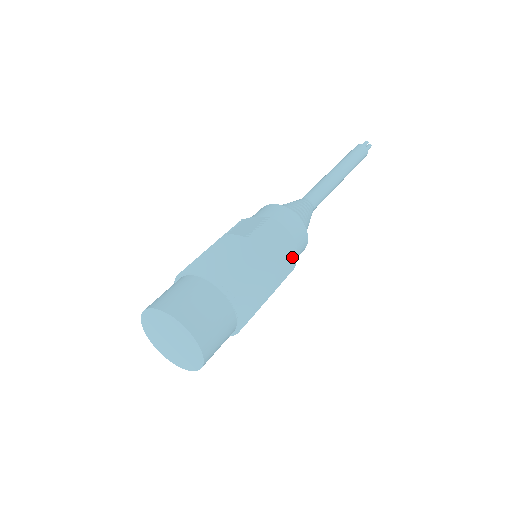
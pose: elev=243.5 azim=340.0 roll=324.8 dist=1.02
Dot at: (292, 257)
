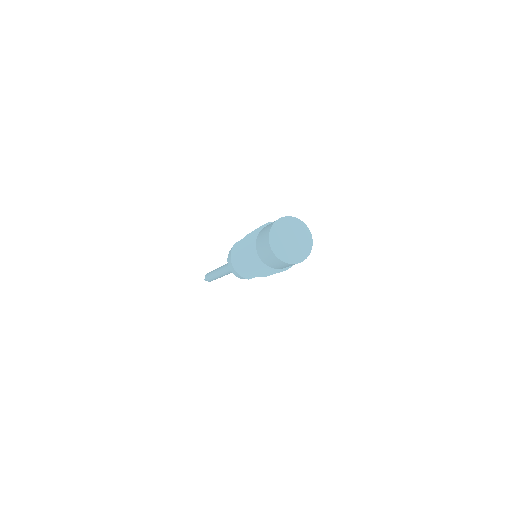
Dot at: occluded
